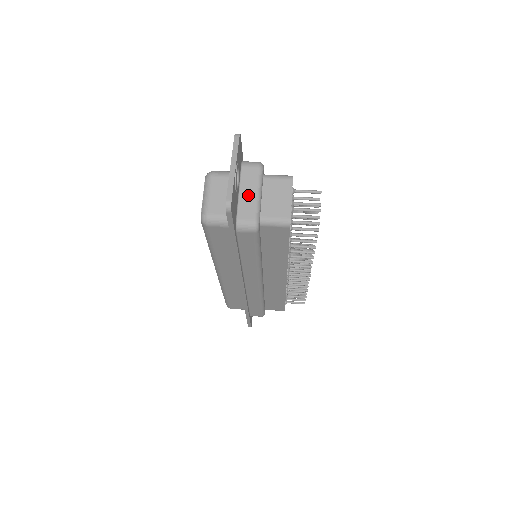
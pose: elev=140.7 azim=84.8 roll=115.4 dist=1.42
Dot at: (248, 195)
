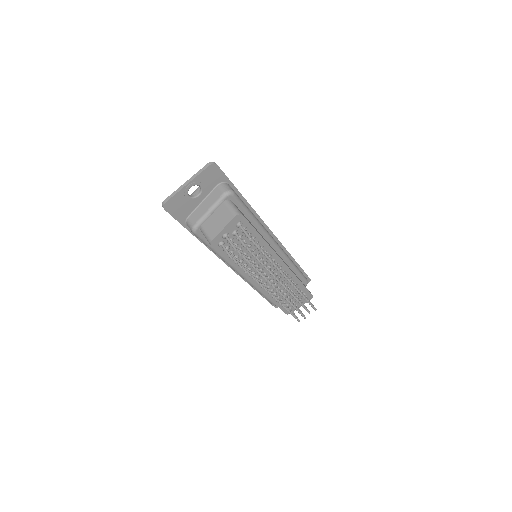
Dot at: (204, 207)
